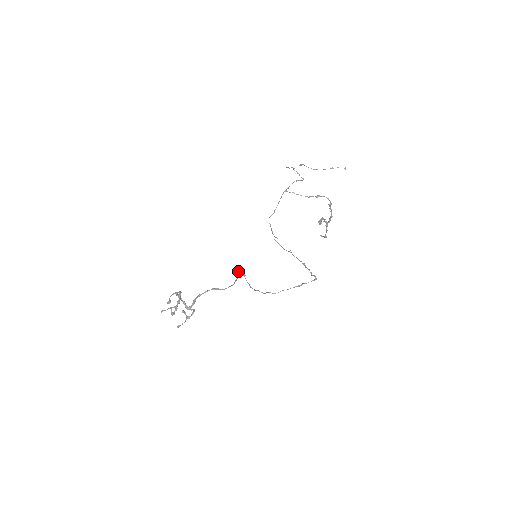
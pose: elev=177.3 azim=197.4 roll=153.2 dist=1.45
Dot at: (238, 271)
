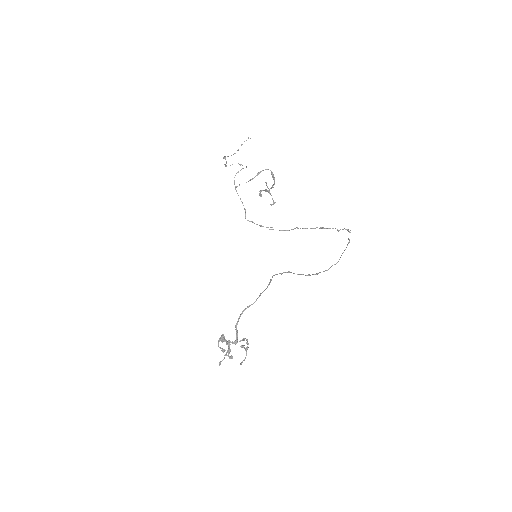
Dot at: (276, 274)
